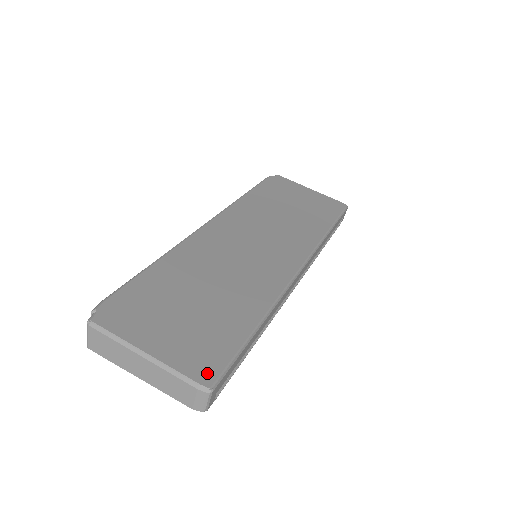
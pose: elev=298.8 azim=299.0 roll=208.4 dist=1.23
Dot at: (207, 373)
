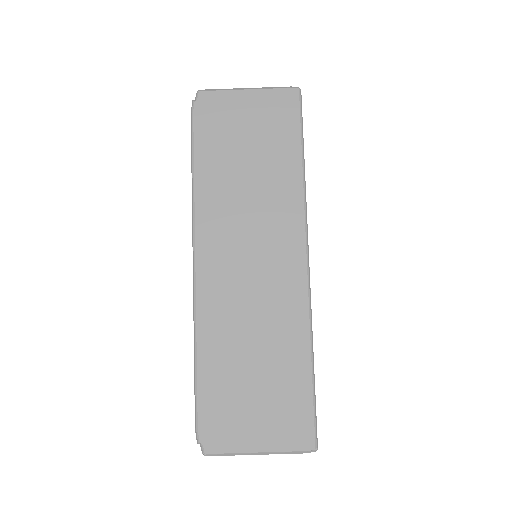
Dot at: (306, 439)
